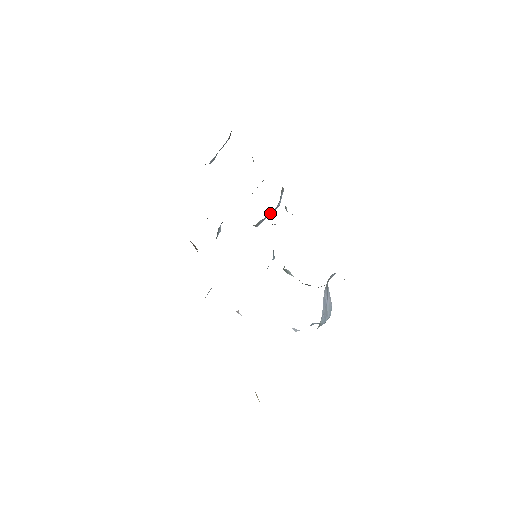
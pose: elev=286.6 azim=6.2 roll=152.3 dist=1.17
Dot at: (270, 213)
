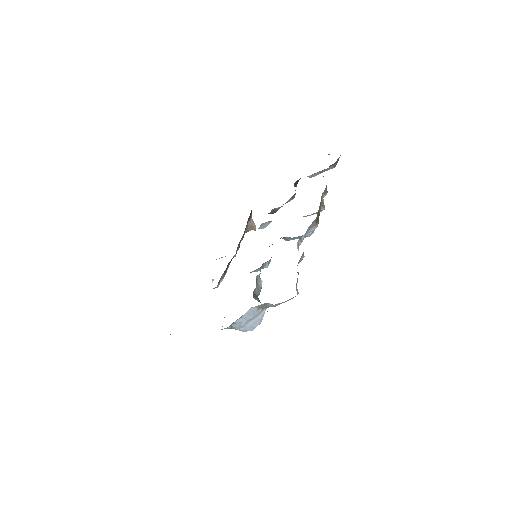
Dot at: (298, 237)
